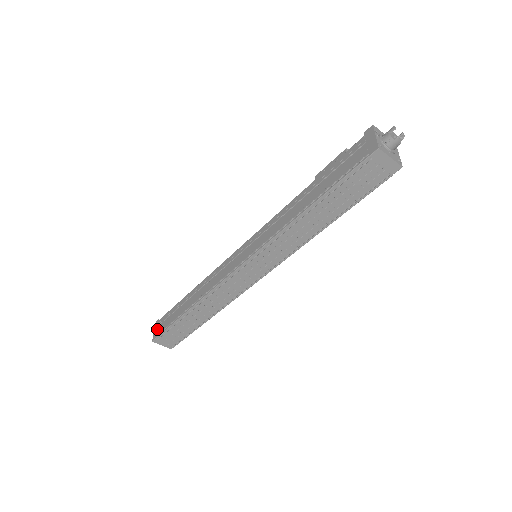
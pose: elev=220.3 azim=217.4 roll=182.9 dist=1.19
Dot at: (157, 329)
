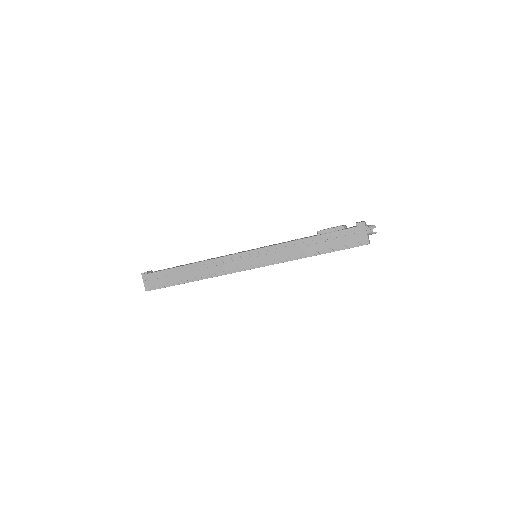
Dot at: (149, 283)
